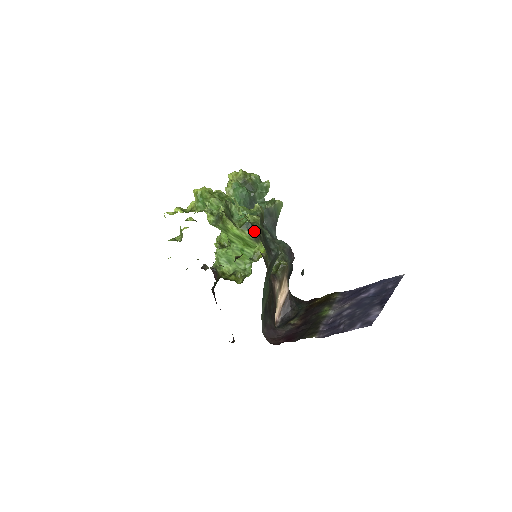
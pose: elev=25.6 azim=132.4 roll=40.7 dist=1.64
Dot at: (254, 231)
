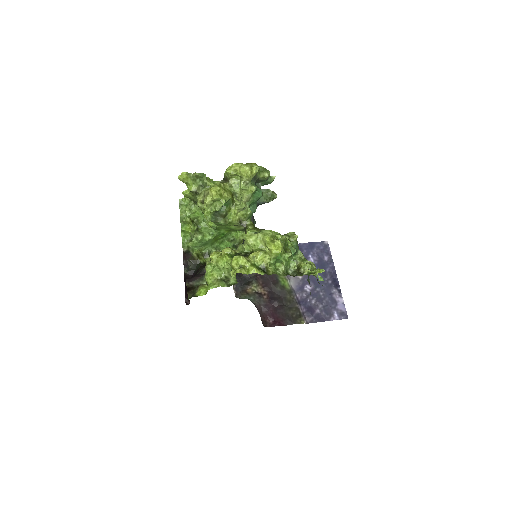
Dot at: occluded
